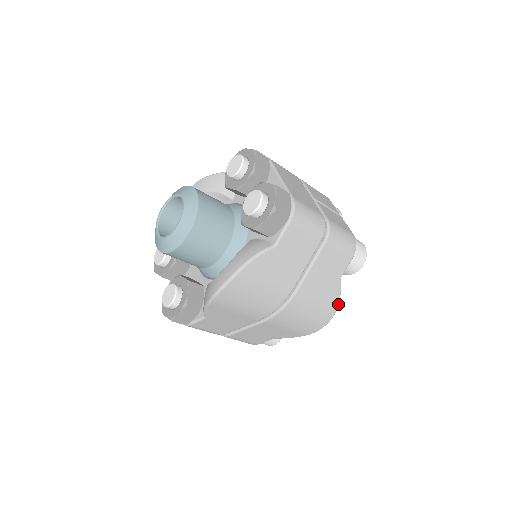
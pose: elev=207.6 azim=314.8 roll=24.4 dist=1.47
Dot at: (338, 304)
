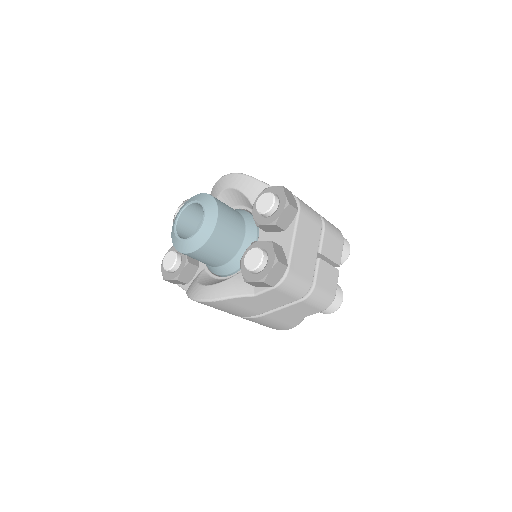
Dot at: (295, 326)
